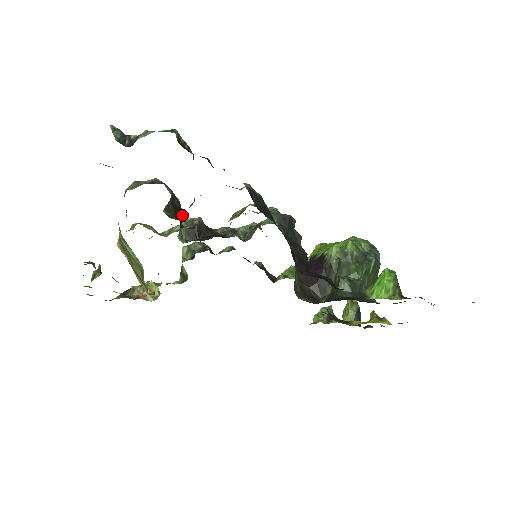
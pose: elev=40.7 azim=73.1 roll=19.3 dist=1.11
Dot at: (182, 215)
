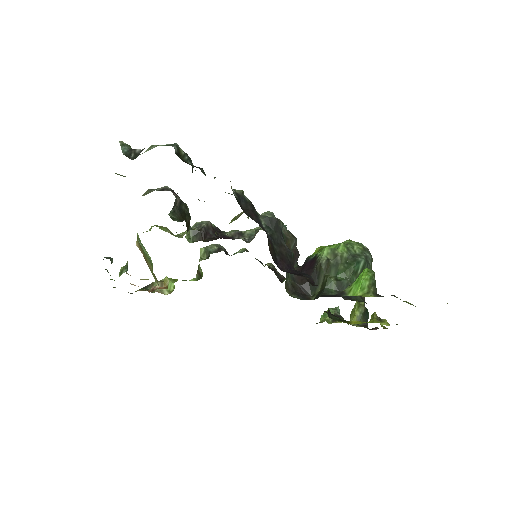
Dot at: (189, 218)
